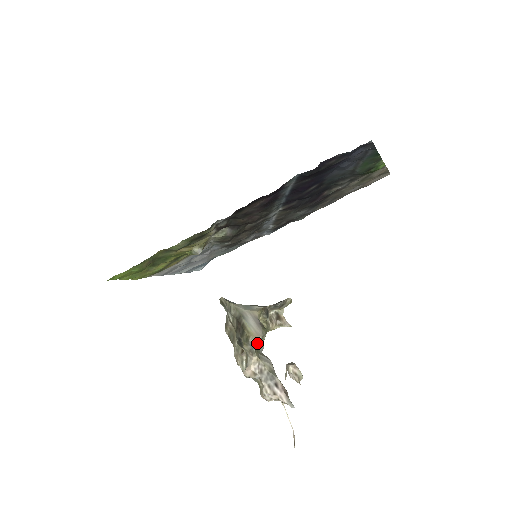
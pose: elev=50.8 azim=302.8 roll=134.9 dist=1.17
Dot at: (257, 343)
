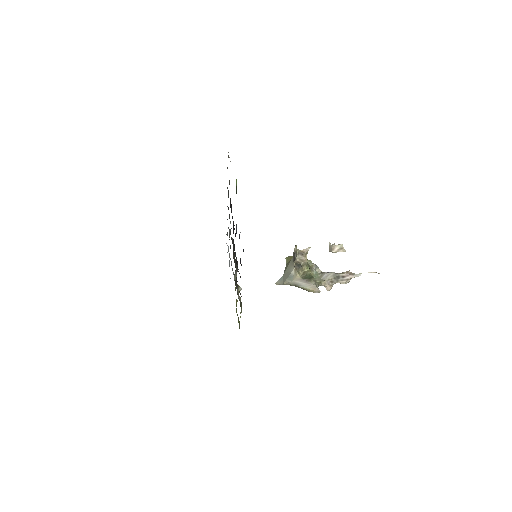
Dot at: (319, 292)
